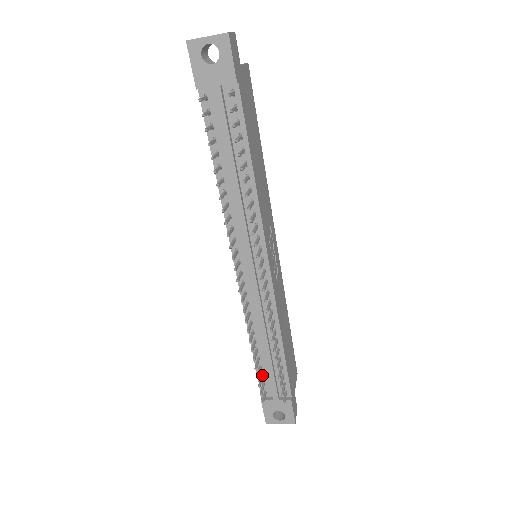
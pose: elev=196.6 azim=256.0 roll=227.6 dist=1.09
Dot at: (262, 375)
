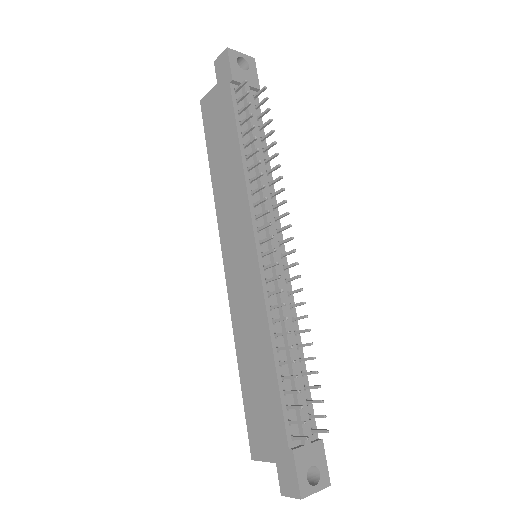
Dot at: (289, 405)
